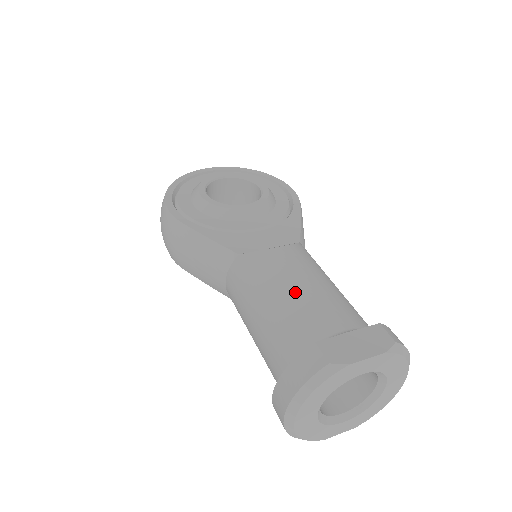
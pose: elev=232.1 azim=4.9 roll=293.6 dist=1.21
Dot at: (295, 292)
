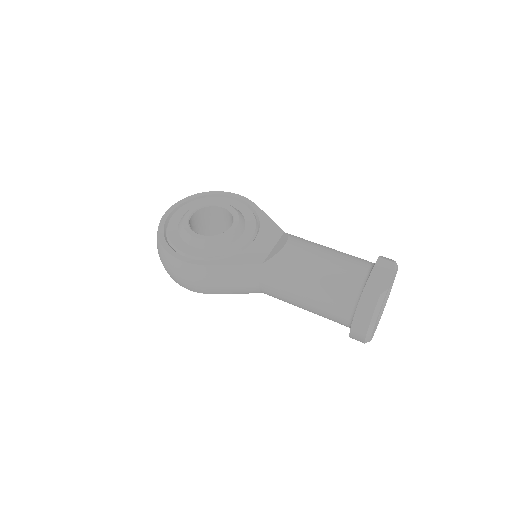
Dot at: (323, 267)
